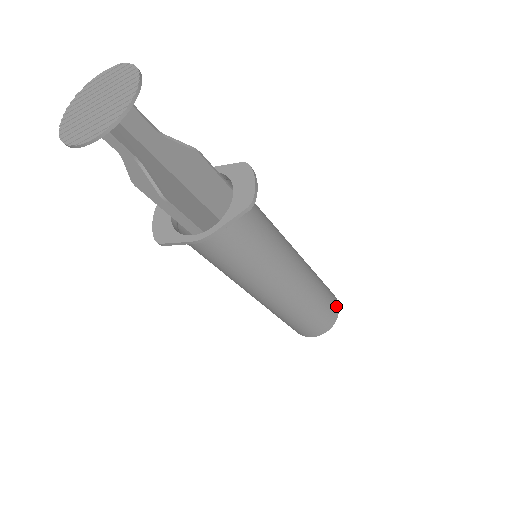
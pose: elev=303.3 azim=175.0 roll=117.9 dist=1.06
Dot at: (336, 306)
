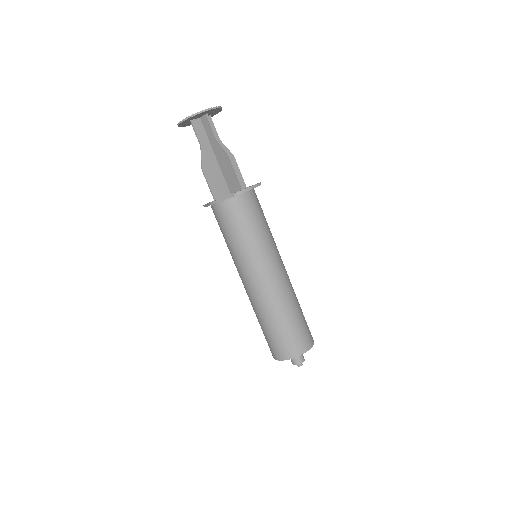
Dot at: (303, 347)
